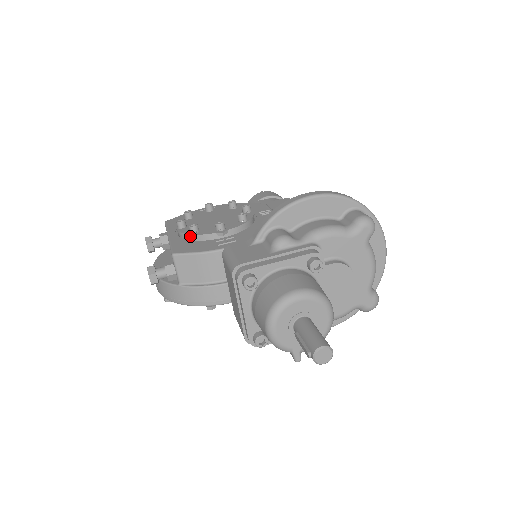
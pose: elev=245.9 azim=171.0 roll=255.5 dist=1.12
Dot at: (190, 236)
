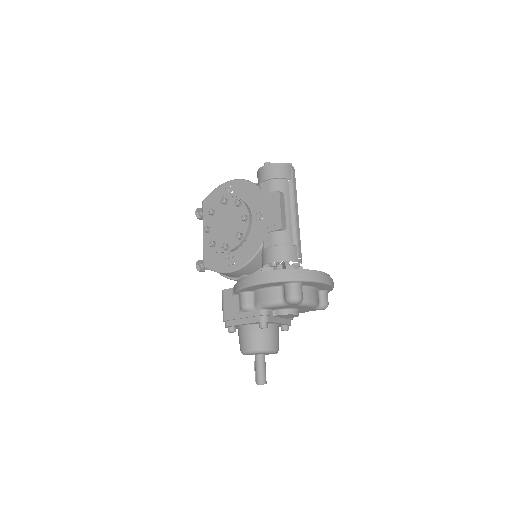
Dot at: (212, 247)
